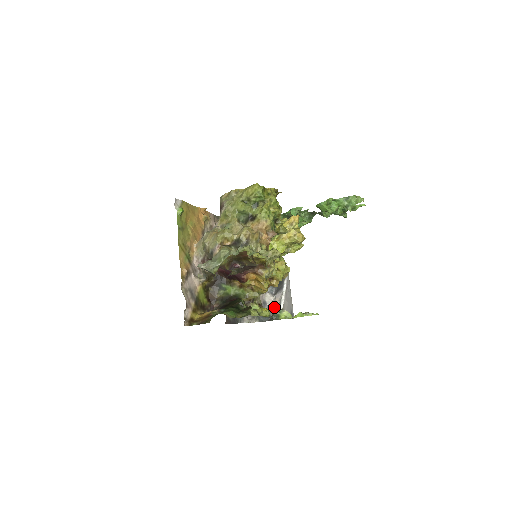
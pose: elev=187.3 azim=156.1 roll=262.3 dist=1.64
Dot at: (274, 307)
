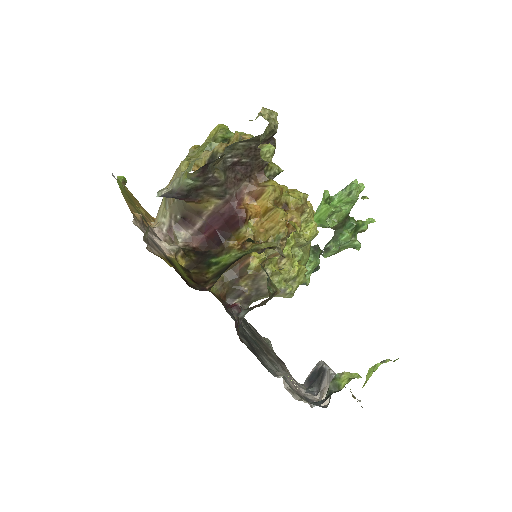
Dot at: occluded
